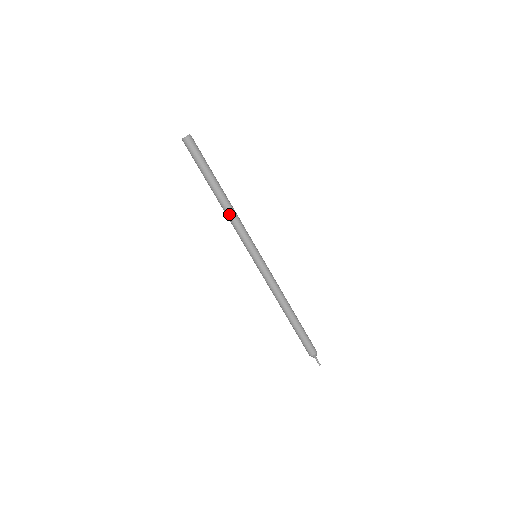
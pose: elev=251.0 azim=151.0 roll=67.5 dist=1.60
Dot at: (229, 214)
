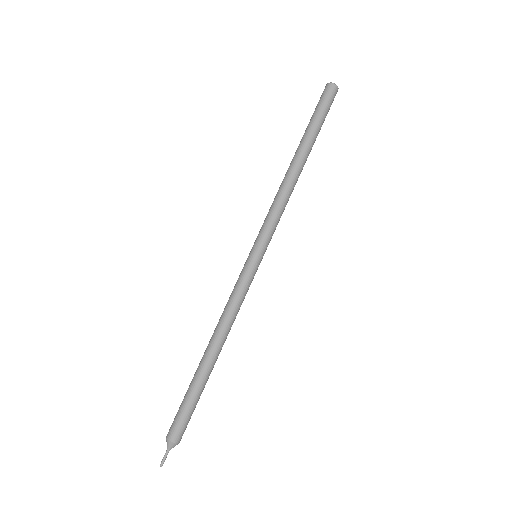
Dot at: (286, 186)
